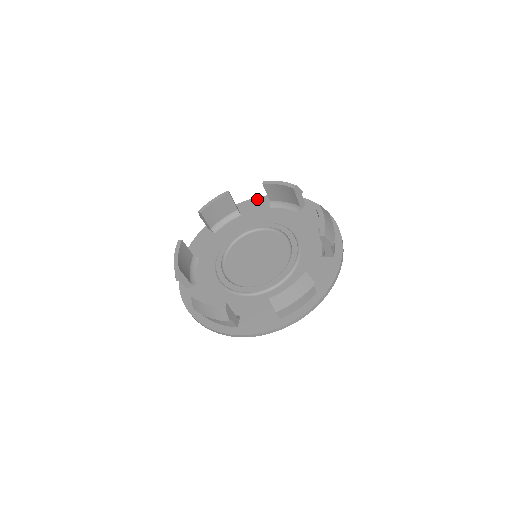
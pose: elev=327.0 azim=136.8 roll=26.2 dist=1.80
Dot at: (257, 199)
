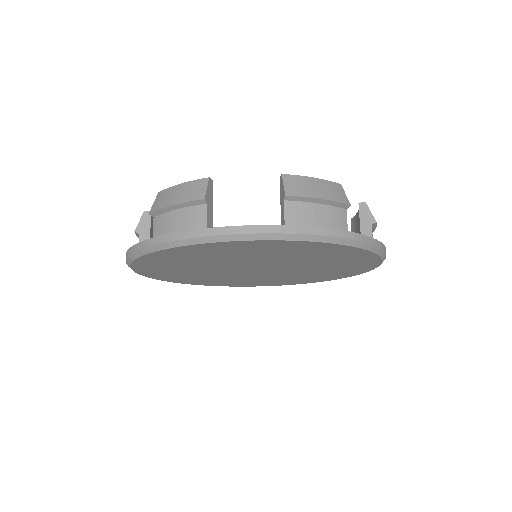
Dot at: occluded
